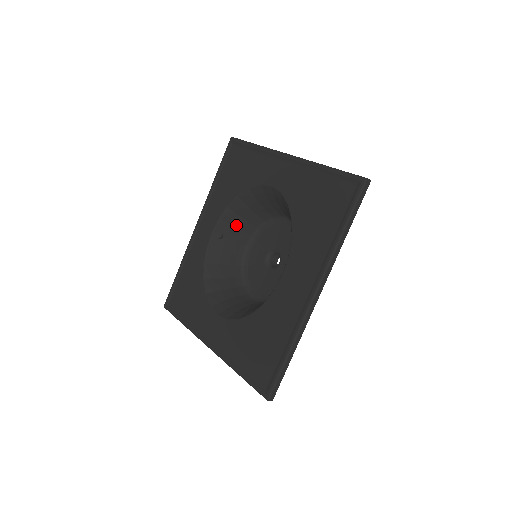
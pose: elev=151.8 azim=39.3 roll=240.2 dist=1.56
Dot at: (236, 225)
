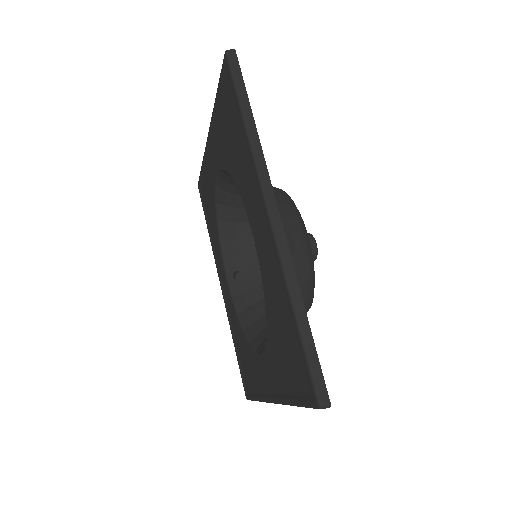
Dot at: (243, 252)
